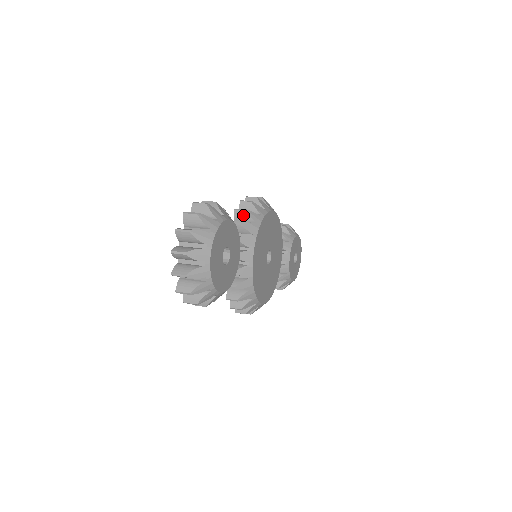
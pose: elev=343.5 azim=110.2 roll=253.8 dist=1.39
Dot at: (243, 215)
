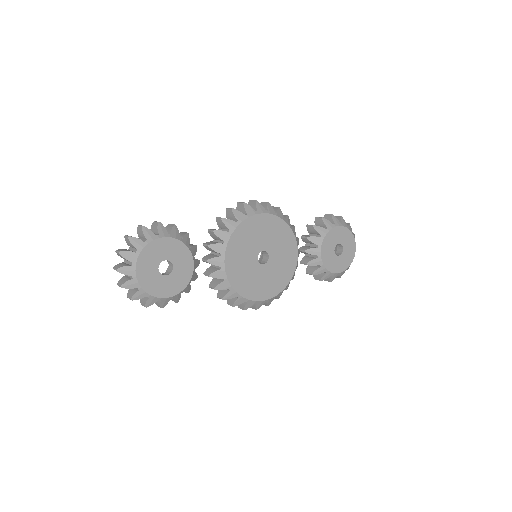
Dot at: (221, 223)
